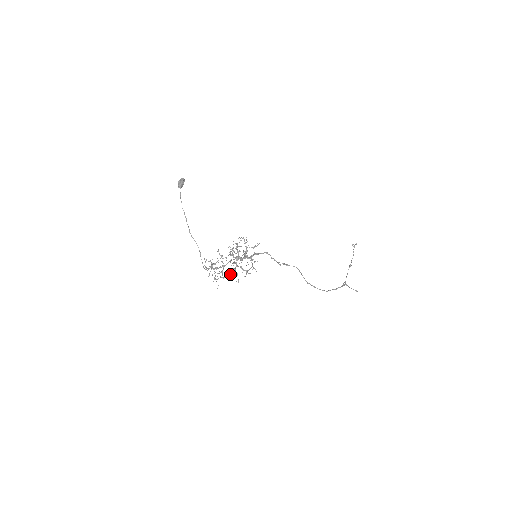
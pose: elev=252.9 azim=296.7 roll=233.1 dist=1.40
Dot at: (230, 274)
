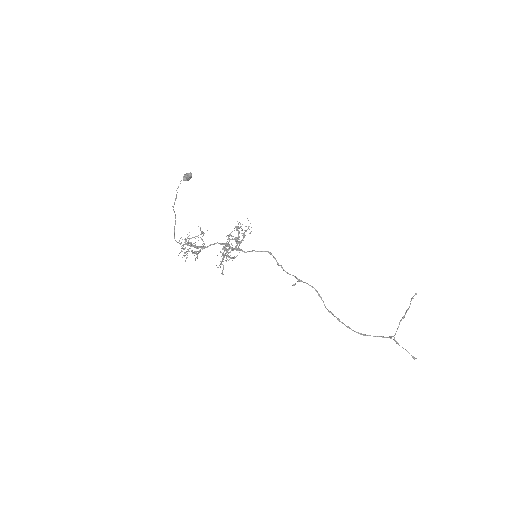
Dot at: (203, 246)
